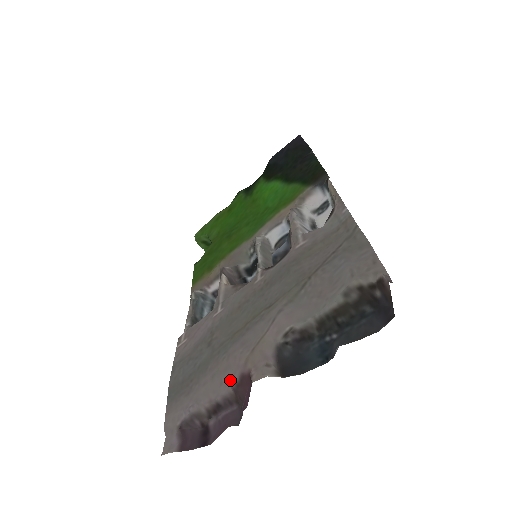
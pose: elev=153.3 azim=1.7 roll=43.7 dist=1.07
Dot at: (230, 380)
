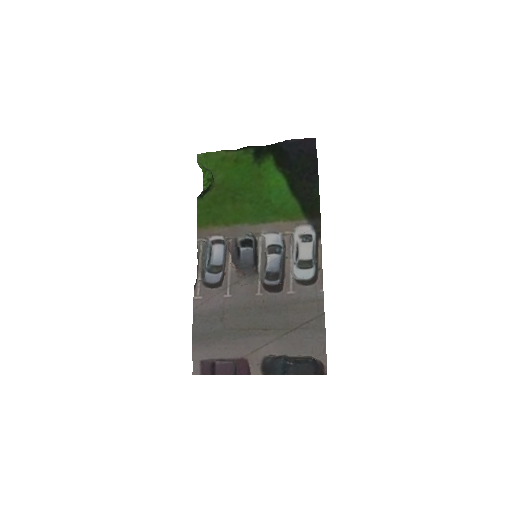
Dot at: (235, 356)
